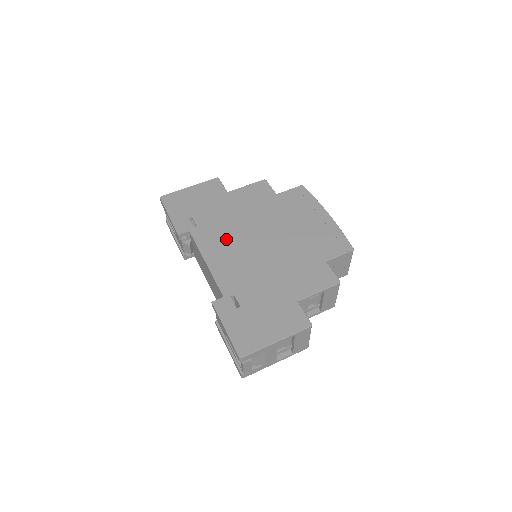
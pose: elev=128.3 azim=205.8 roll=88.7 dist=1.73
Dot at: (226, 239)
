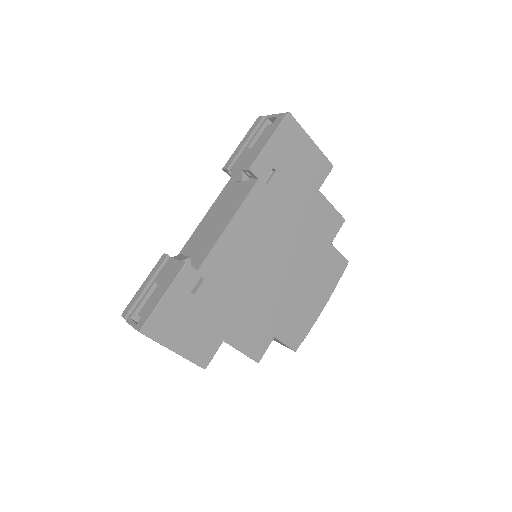
Dot at: (263, 227)
